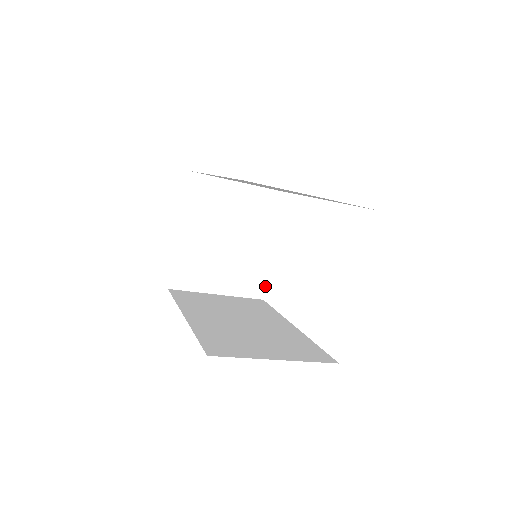
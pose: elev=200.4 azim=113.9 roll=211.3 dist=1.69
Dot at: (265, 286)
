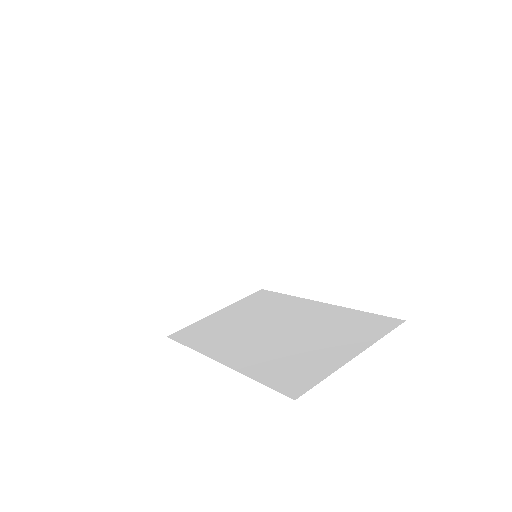
Dot at: (257, 275)
